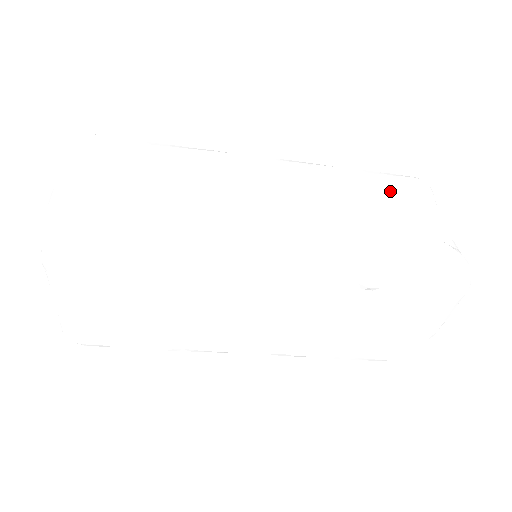
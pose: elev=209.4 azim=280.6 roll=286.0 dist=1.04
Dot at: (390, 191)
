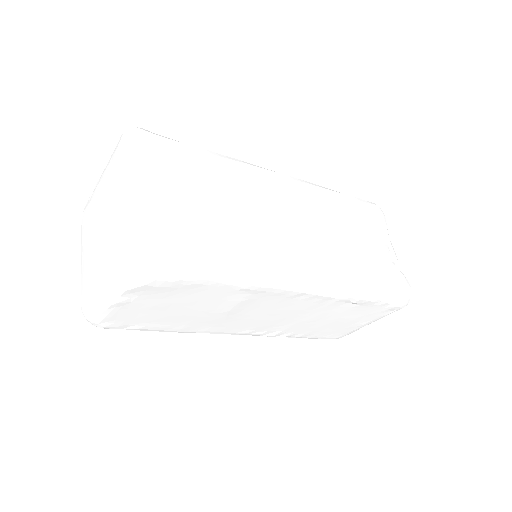
Dot at: (364, 218)
